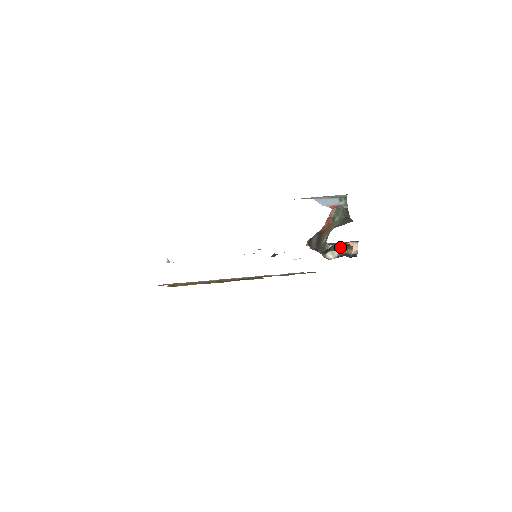
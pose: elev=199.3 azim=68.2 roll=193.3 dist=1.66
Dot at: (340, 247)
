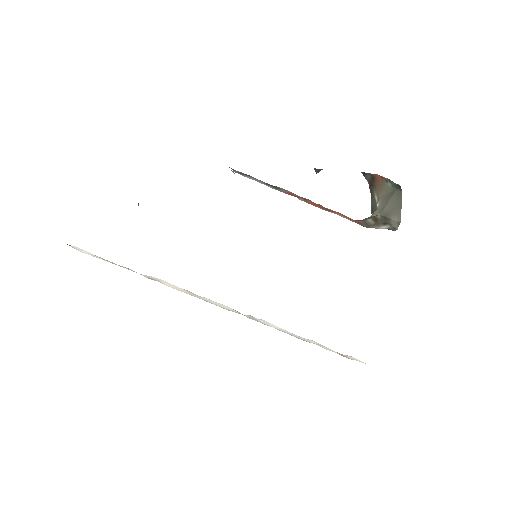
Dot at: occluded
